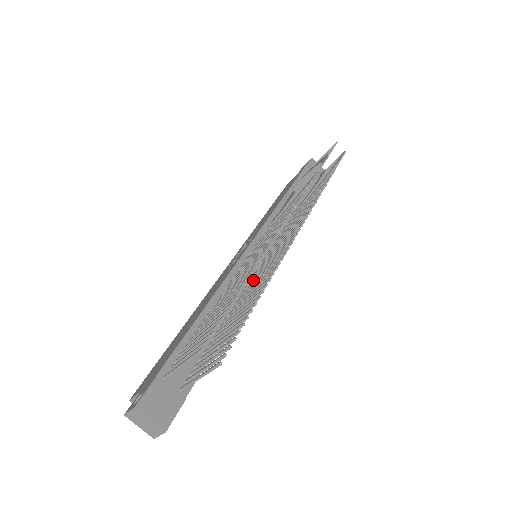
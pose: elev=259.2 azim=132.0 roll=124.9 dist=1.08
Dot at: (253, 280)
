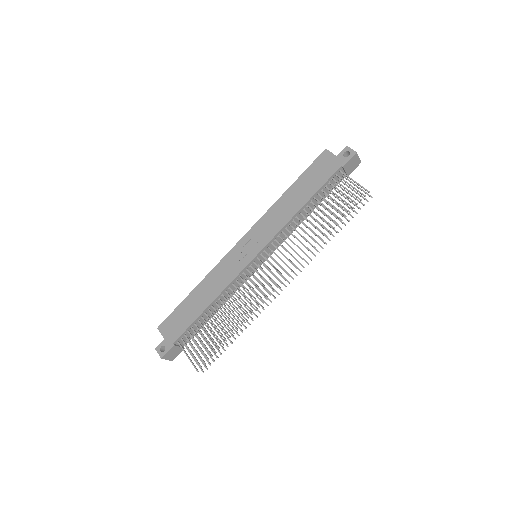
Dot at: (244, 287)
